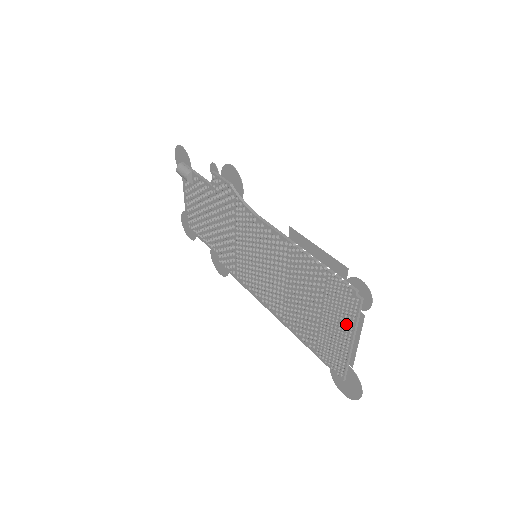
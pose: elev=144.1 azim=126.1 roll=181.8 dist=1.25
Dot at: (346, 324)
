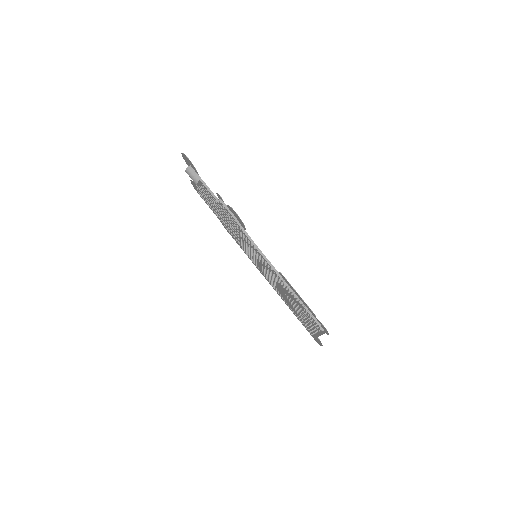
Dot at: (314, 328)
